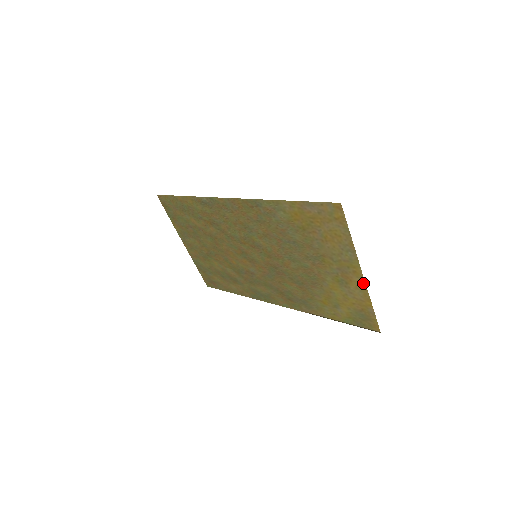
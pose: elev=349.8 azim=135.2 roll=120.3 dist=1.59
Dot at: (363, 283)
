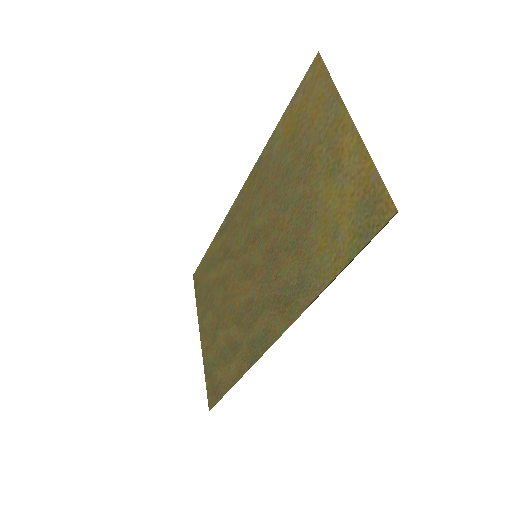
Dot at: (355, 133)
